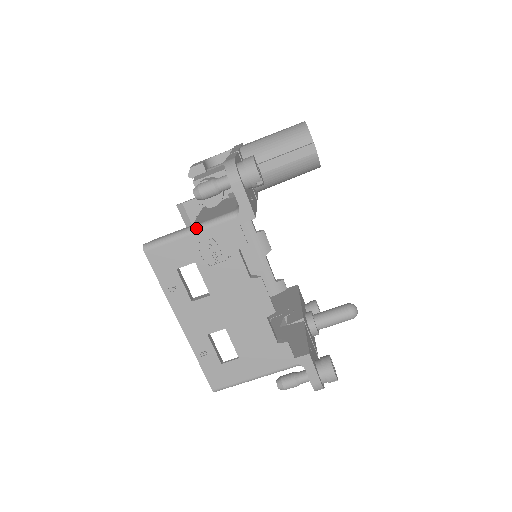
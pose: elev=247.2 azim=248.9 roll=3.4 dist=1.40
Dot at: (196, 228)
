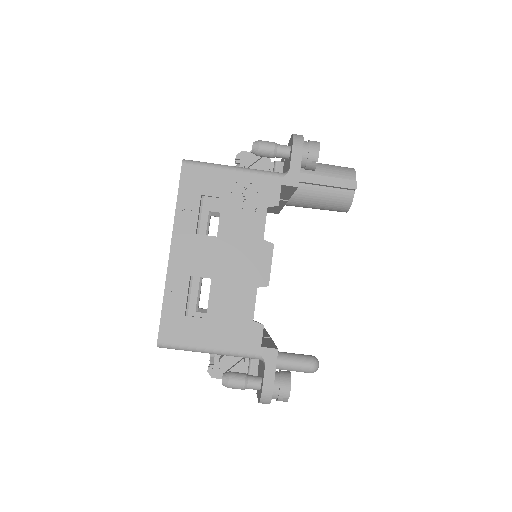
Dot at: (241, 168)
